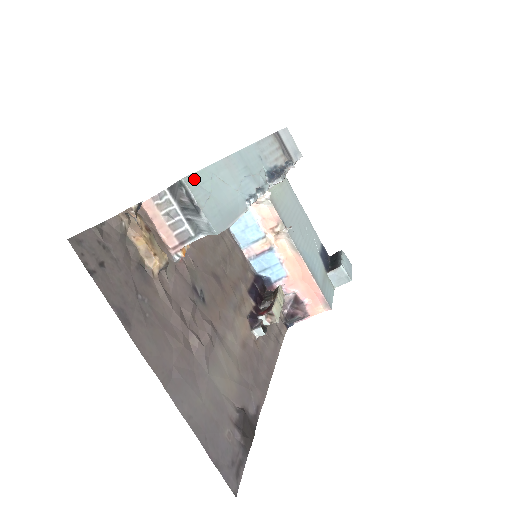
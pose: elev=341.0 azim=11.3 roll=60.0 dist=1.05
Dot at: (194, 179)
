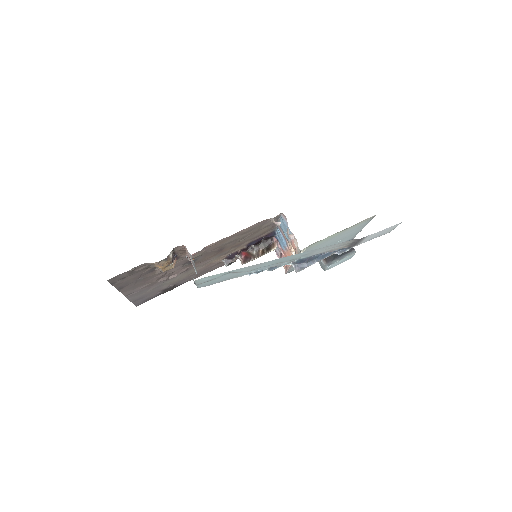
Dot at: (207, 278)
